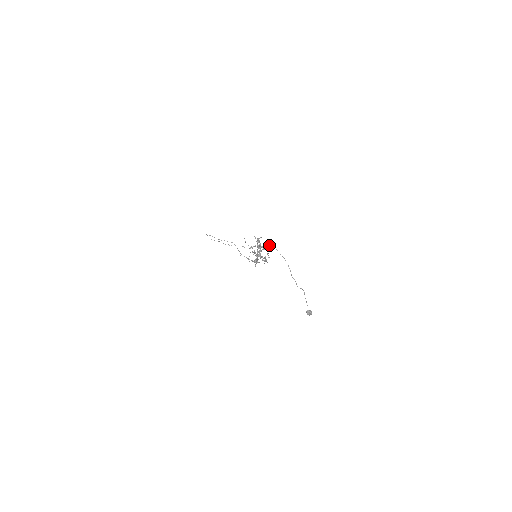
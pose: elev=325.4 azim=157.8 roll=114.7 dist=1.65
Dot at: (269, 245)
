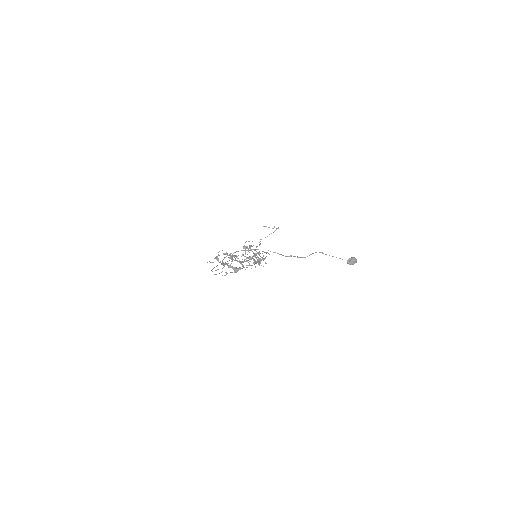
Dot at: (226, 256)
